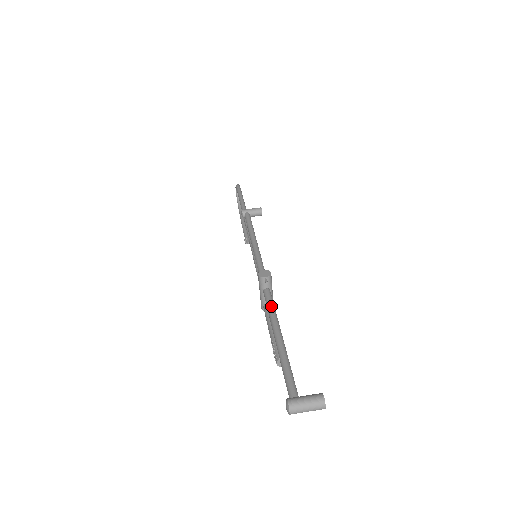
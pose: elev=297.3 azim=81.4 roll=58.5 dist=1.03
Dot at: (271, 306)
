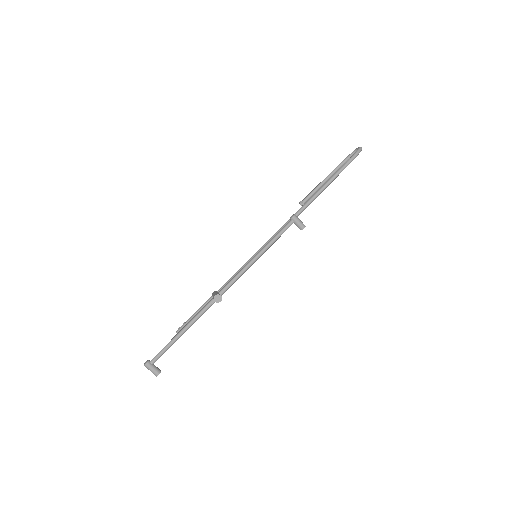
Dot at: (201, 313)
